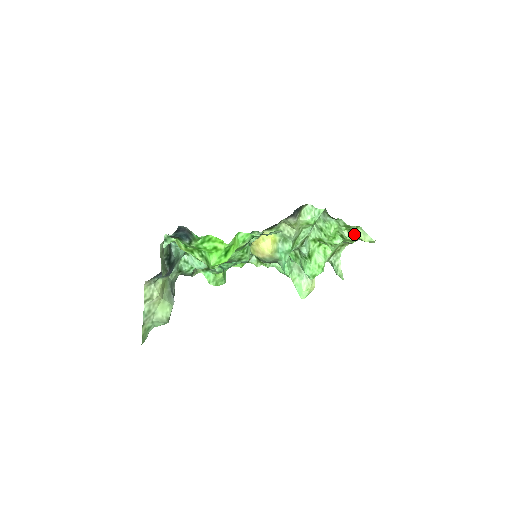
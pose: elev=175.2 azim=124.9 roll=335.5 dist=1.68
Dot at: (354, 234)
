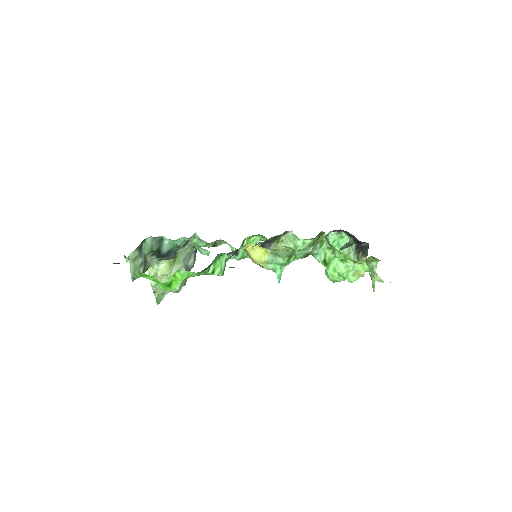
Dot at: (365, 265)
